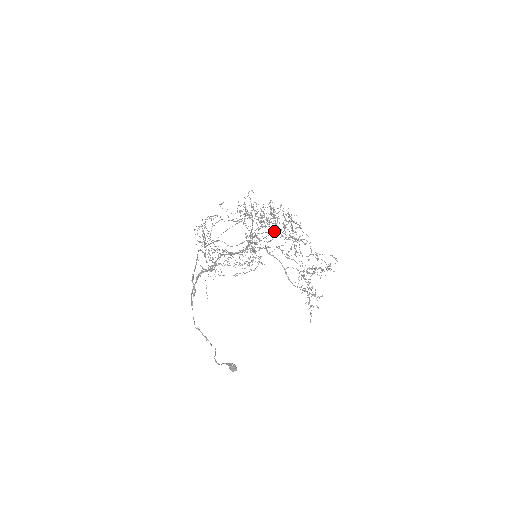
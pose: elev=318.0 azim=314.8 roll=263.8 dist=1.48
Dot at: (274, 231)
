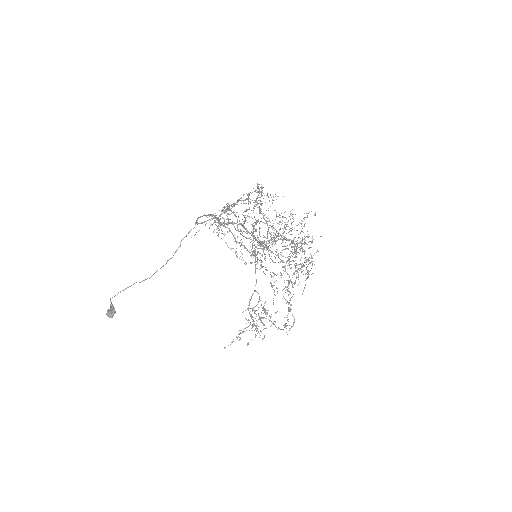
Dot at: (279, 258)
